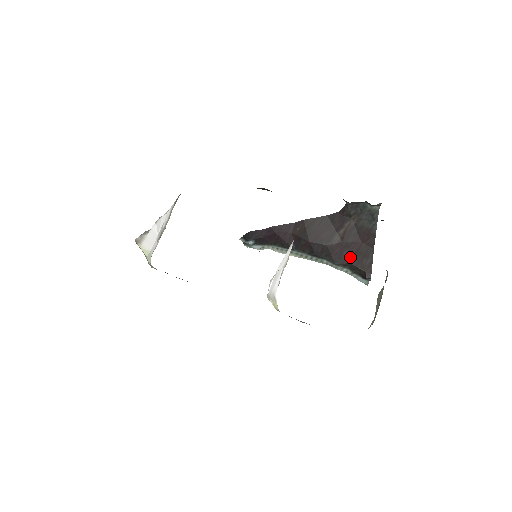
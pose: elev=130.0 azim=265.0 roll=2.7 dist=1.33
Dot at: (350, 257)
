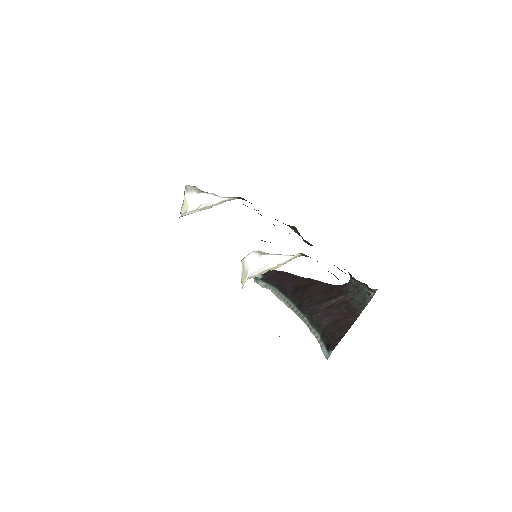
Dot at: (327, 325)
